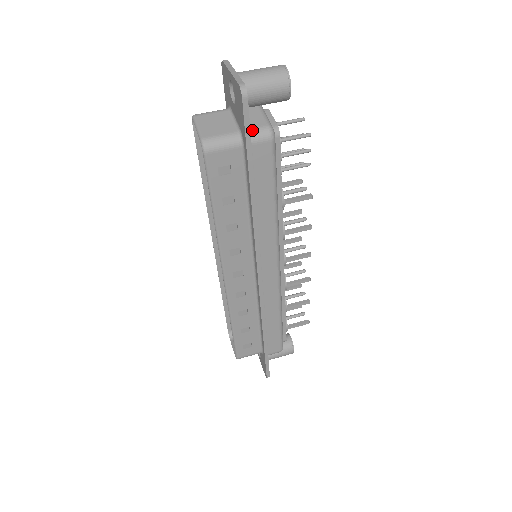
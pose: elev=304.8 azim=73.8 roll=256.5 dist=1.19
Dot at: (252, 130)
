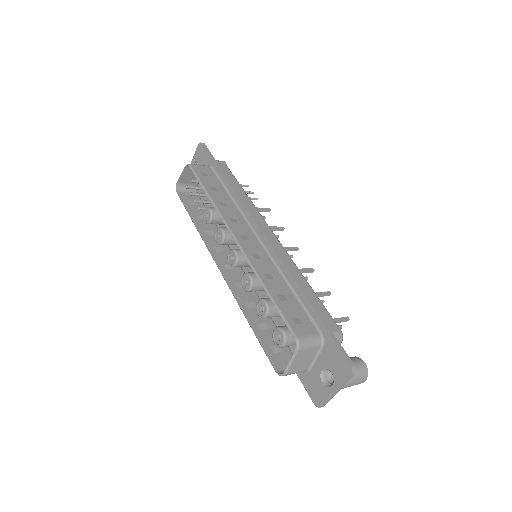
Dot at: occluded
